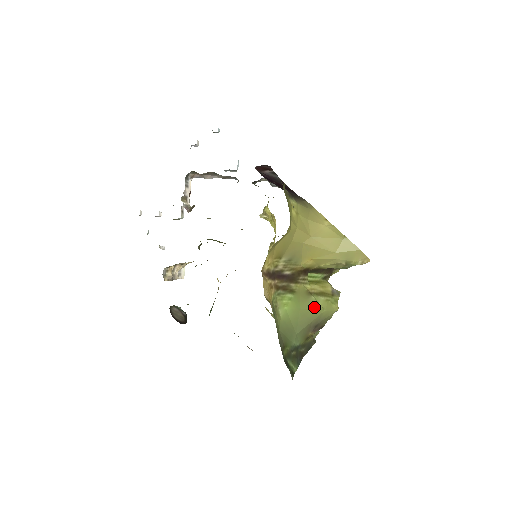
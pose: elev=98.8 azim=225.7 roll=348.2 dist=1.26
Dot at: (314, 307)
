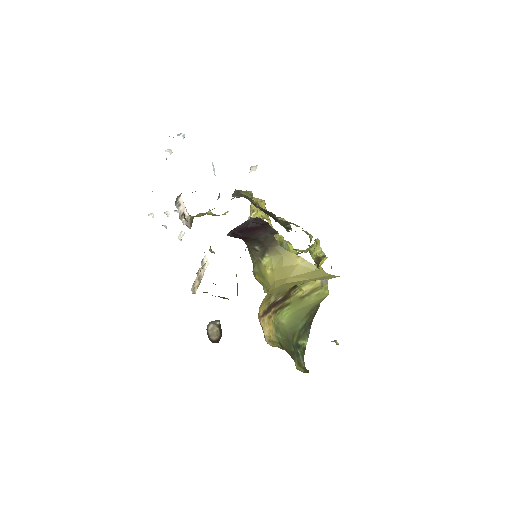
Dot at: (309, 303)
